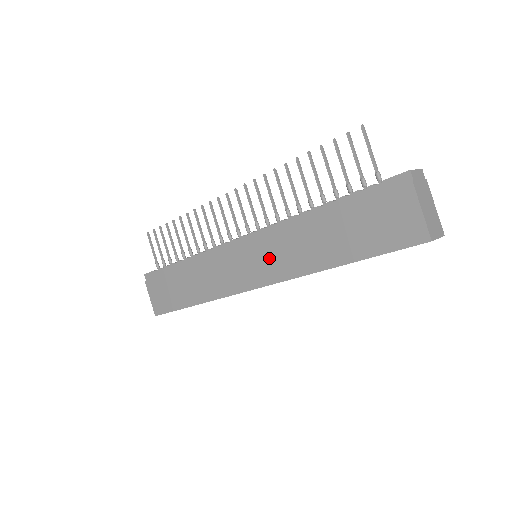
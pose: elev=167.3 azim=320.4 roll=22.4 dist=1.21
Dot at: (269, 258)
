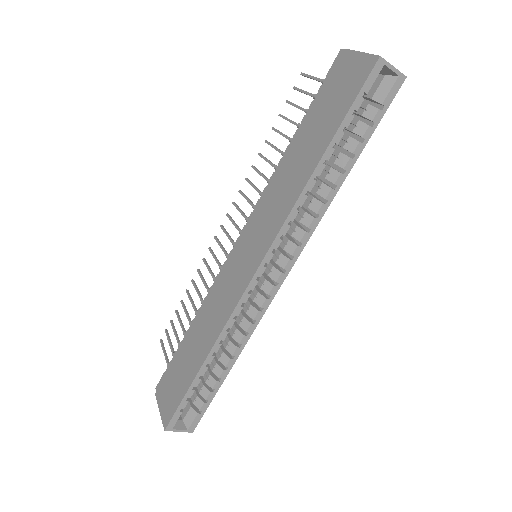
Dot at: (261, 228)
